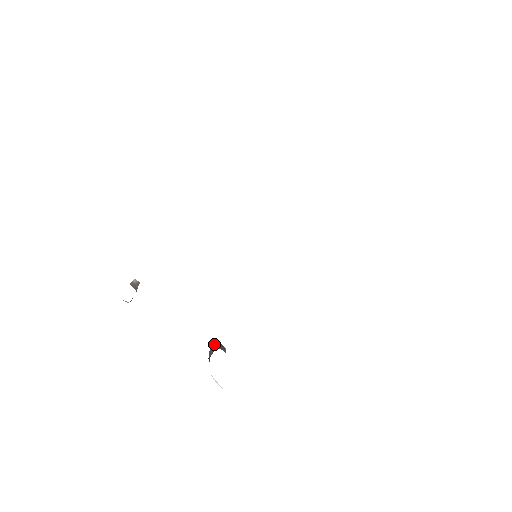
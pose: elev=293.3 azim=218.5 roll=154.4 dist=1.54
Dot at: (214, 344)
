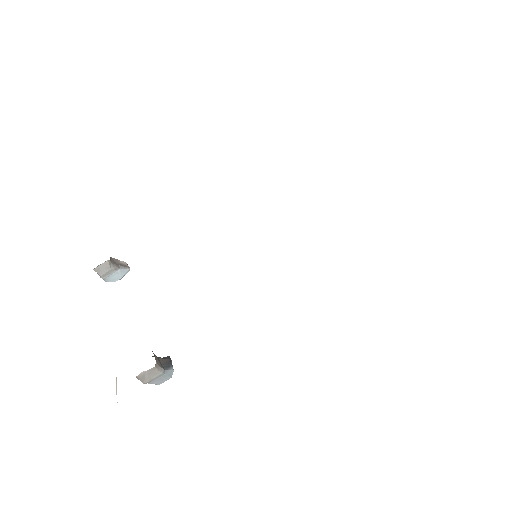
Dot at: occluded
